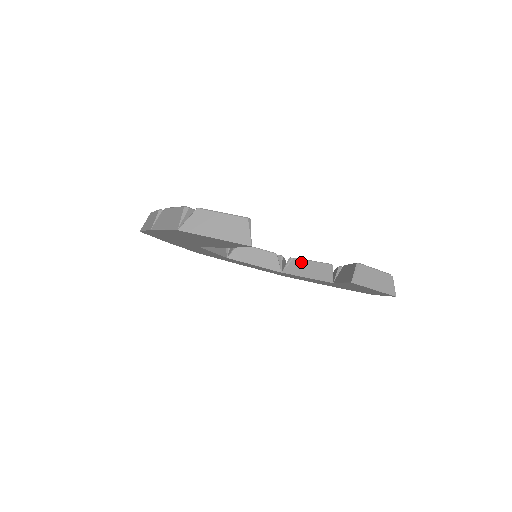
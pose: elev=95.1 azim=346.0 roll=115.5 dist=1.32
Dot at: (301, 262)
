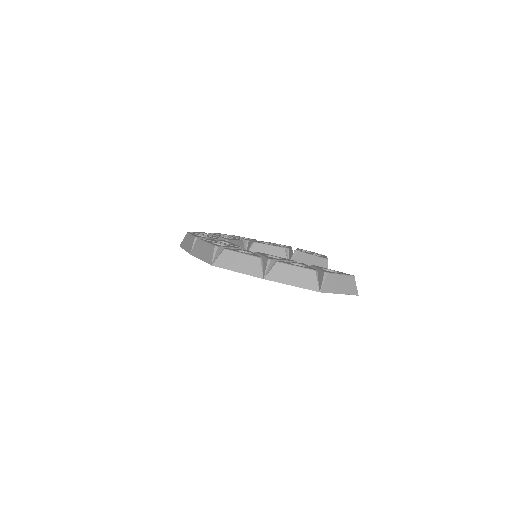
Dot at: (261, 246)
